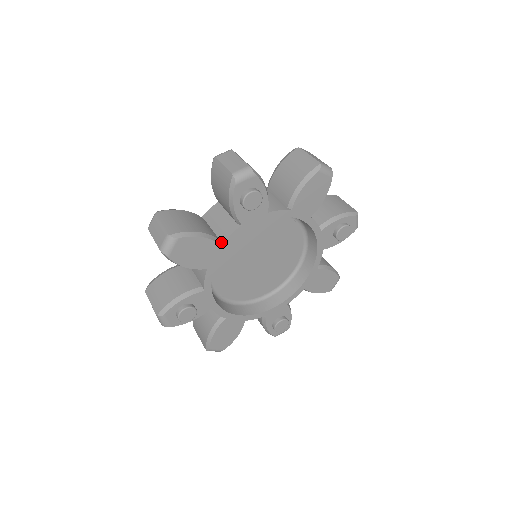
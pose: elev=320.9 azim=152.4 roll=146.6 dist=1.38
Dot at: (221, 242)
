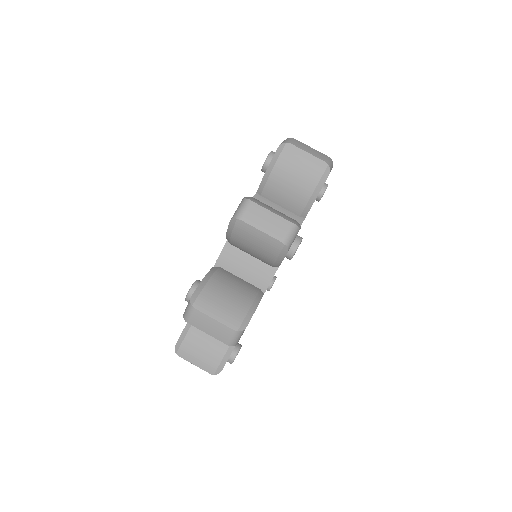
Dot at: (263, 291)
